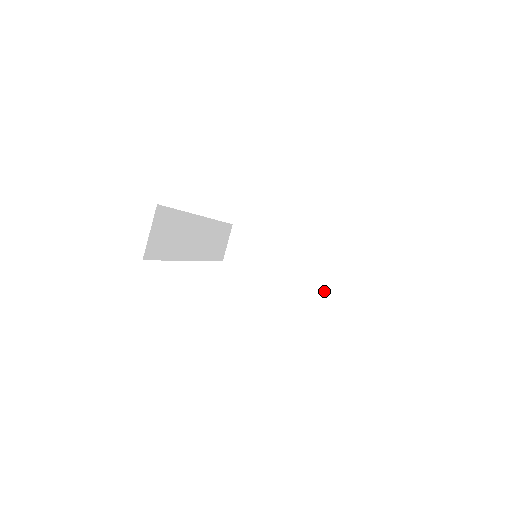
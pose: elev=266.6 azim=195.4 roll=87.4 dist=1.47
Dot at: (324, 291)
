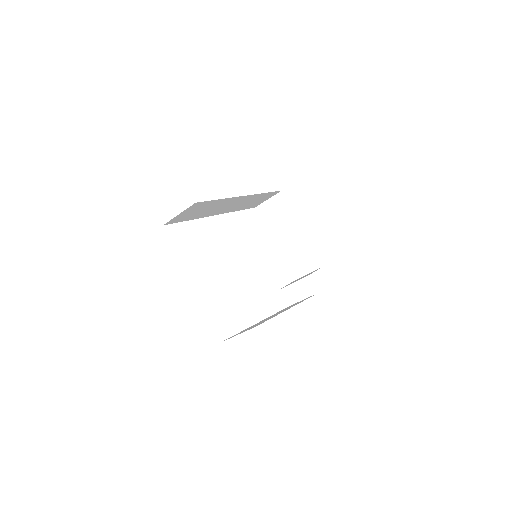
Dot at: (290, 301)
